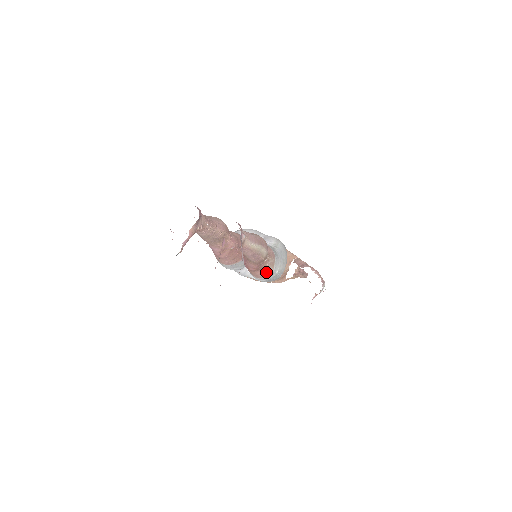
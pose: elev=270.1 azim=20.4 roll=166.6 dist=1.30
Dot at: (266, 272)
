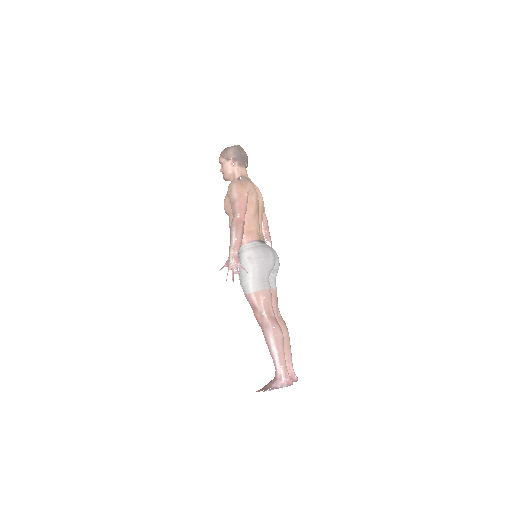
Dot at: occluded
